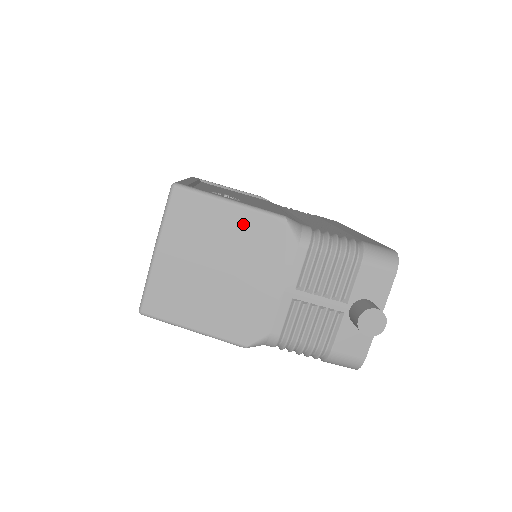
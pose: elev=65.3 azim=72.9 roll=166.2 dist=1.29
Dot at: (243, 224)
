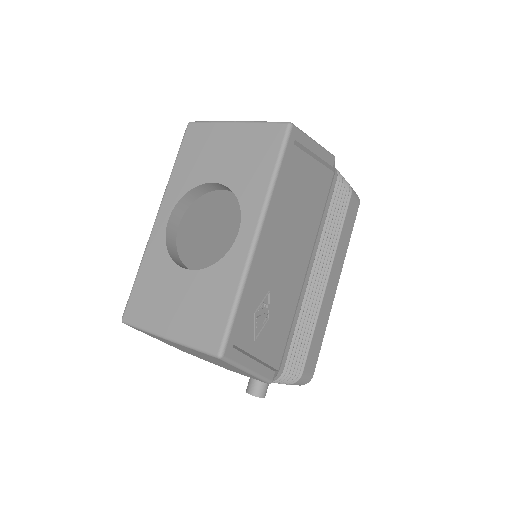
Dot at: (242, 372)
